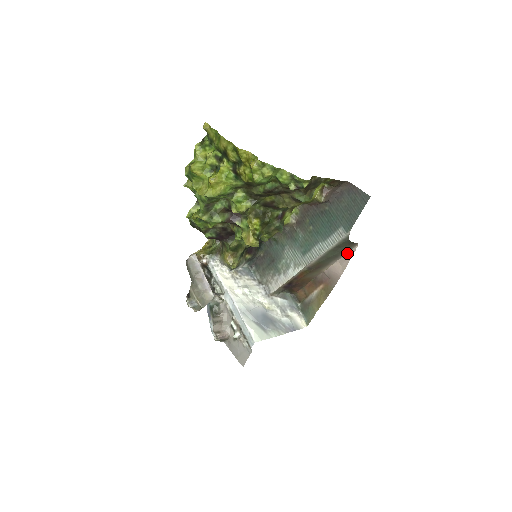
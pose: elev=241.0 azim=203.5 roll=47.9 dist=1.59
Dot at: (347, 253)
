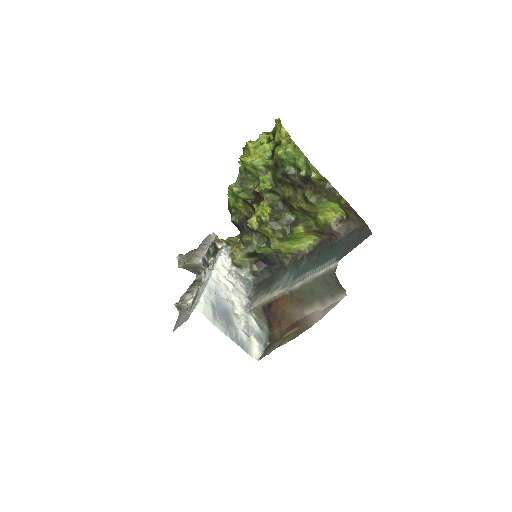
Dot at: (333, 301)
